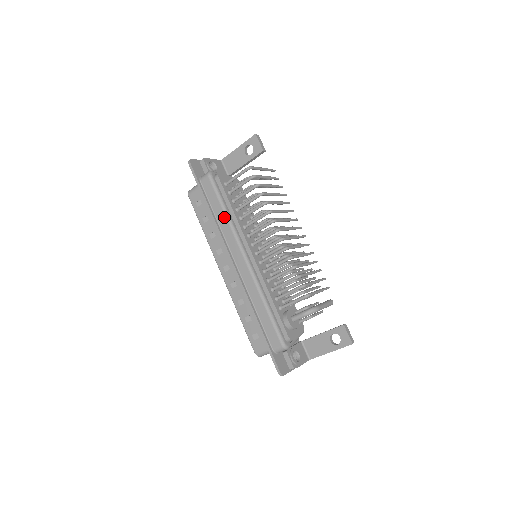
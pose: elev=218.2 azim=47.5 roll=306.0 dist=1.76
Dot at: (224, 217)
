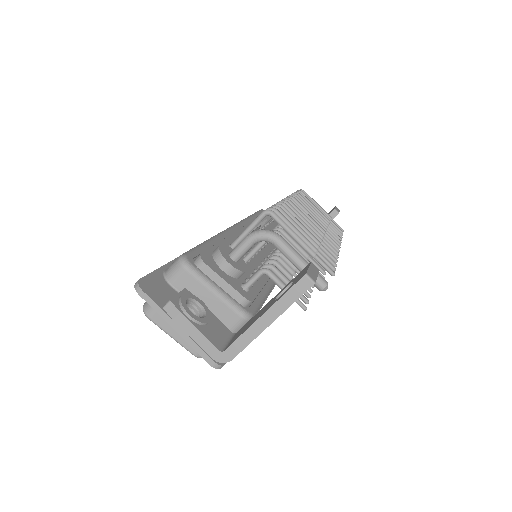
Dot at: occluded
